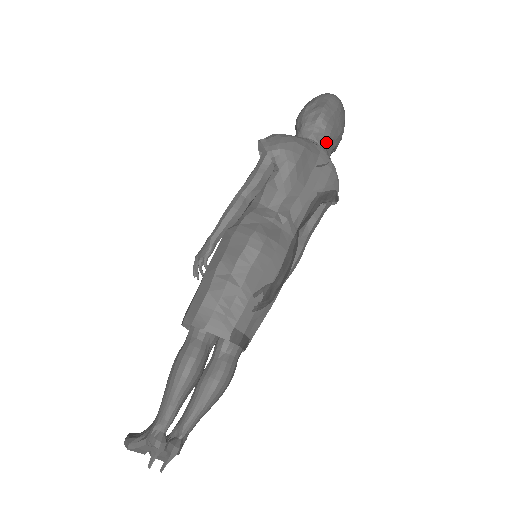
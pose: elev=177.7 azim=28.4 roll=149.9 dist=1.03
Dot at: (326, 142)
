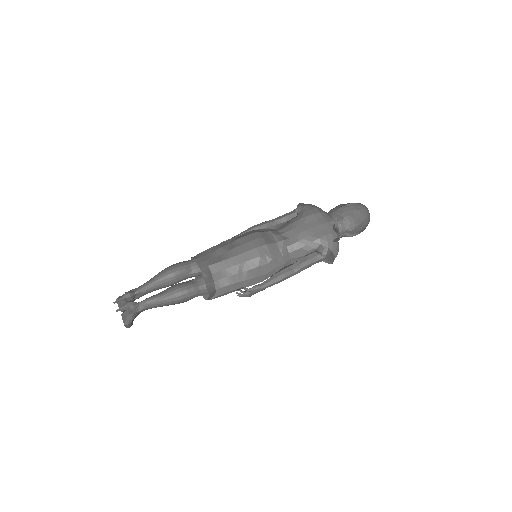
Dot at: (339, 220)
